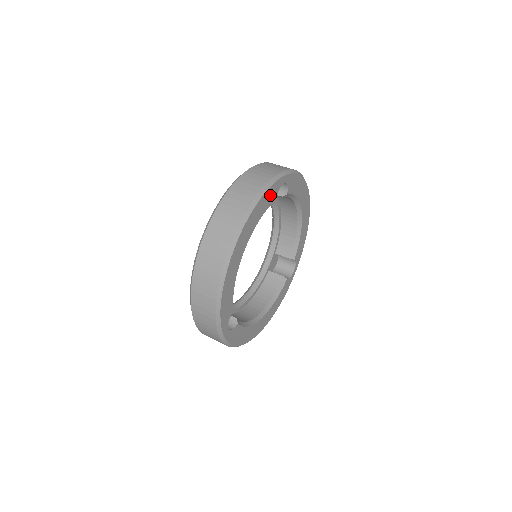
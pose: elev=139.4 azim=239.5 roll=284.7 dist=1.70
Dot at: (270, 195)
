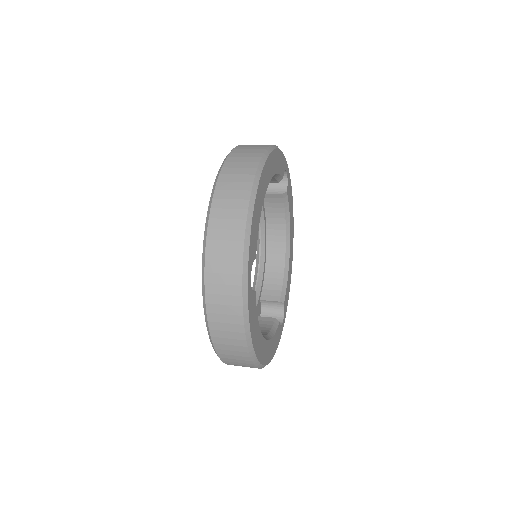
Dot at: (281, 162)
